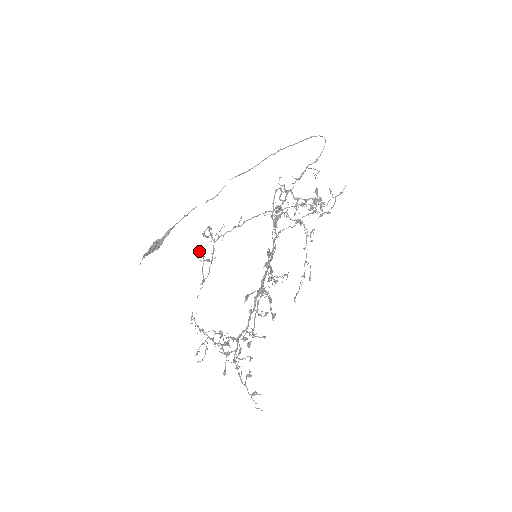
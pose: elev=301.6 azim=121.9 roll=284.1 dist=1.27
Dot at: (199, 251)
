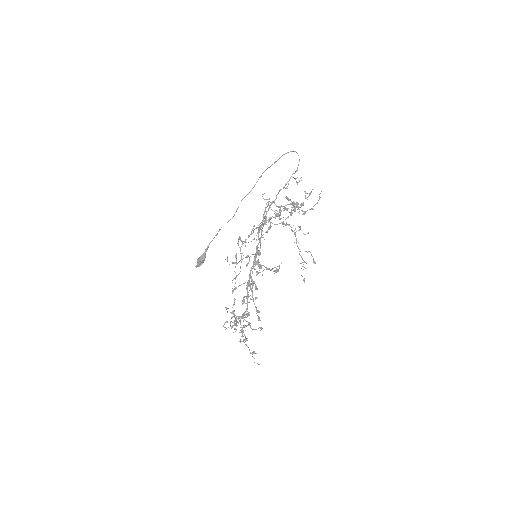
Dot at: (227, 258)
